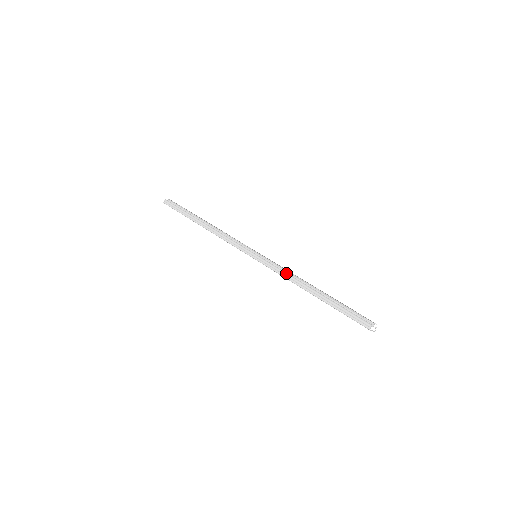
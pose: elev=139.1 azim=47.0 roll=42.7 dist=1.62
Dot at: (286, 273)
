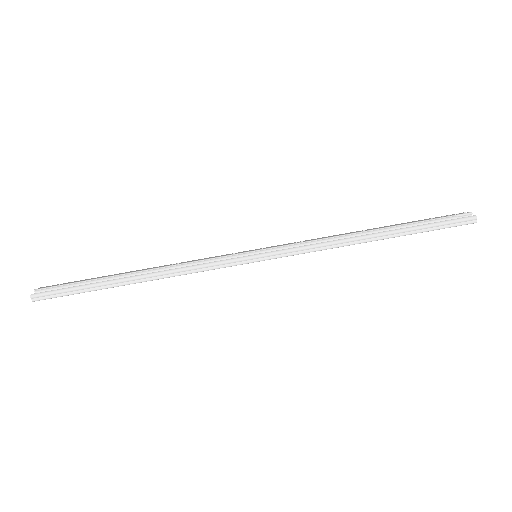
Dot at: (327, 242)
